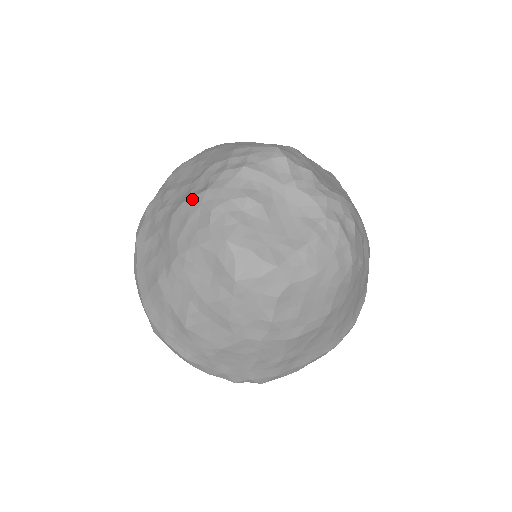
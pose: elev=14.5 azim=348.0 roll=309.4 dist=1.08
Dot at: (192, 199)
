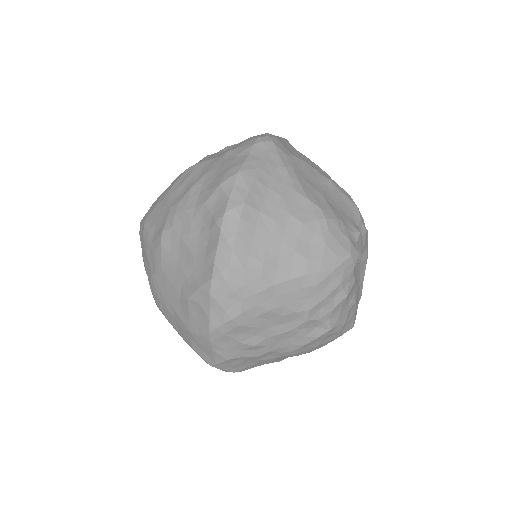
Dot at: (317, 339)
